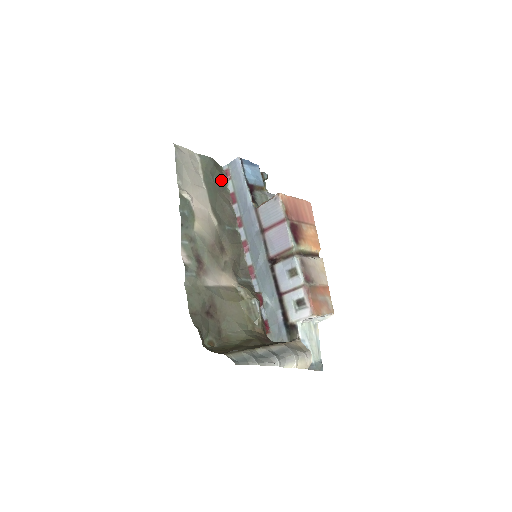
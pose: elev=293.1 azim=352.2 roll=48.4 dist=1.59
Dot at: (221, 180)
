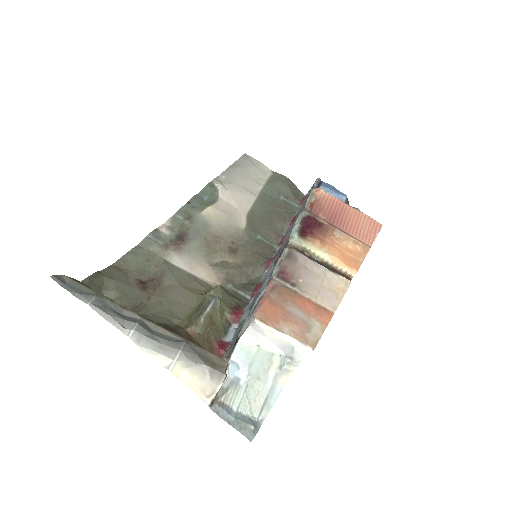
Dot at: (291, 202)
